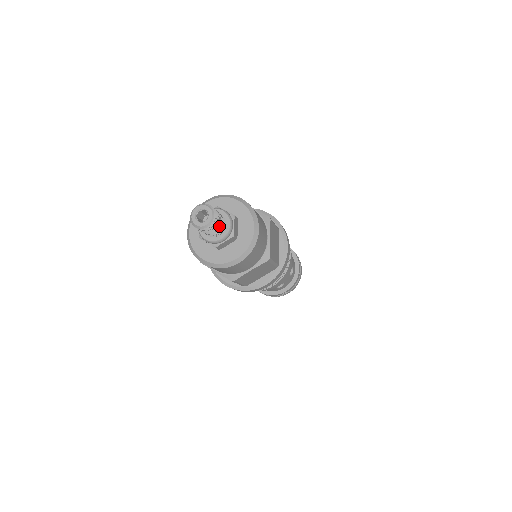
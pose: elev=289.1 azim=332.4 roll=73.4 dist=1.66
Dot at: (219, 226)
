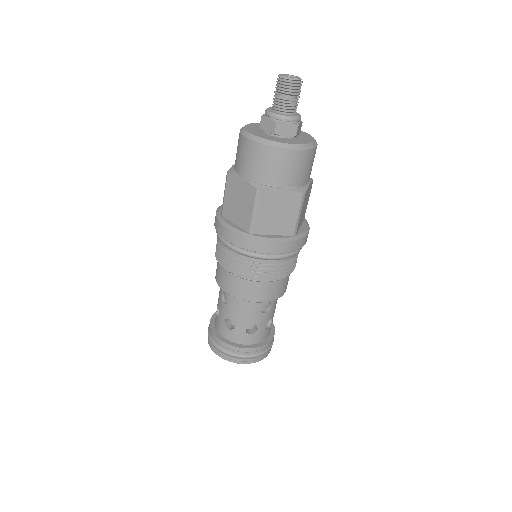
Dot at: (295, 100)
